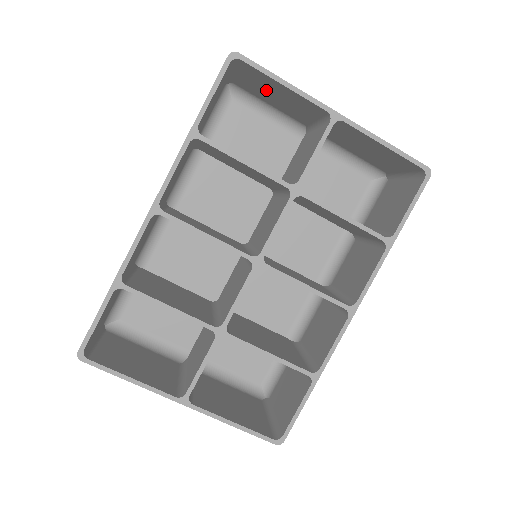
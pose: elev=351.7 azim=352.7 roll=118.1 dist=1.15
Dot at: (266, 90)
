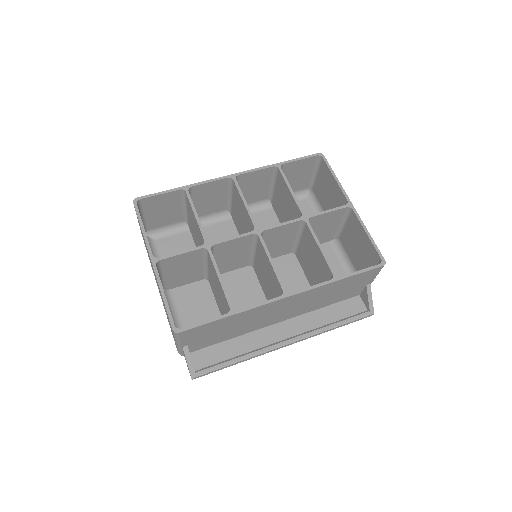
Dot at: (326, 190)
